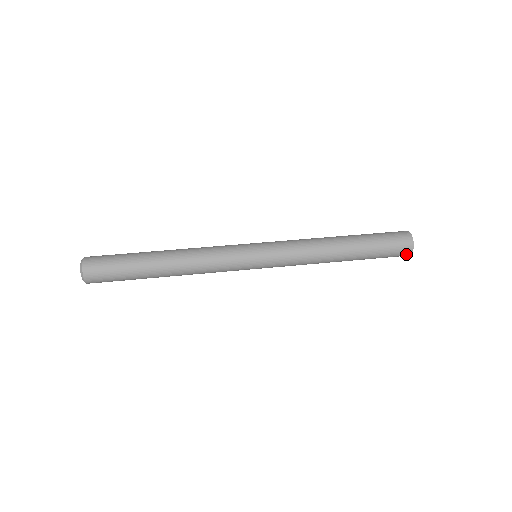
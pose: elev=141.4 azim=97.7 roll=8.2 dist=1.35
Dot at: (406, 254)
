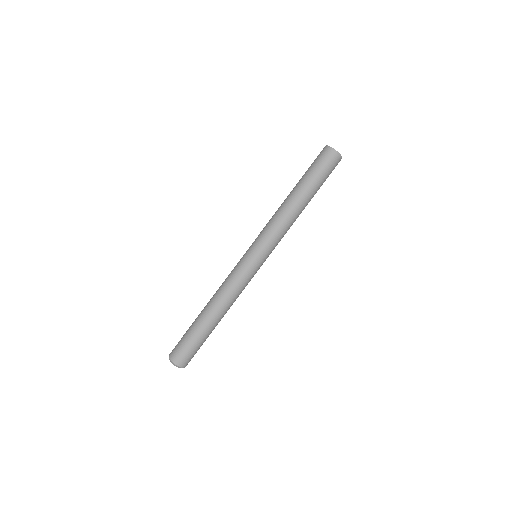
Dot at: occluded
